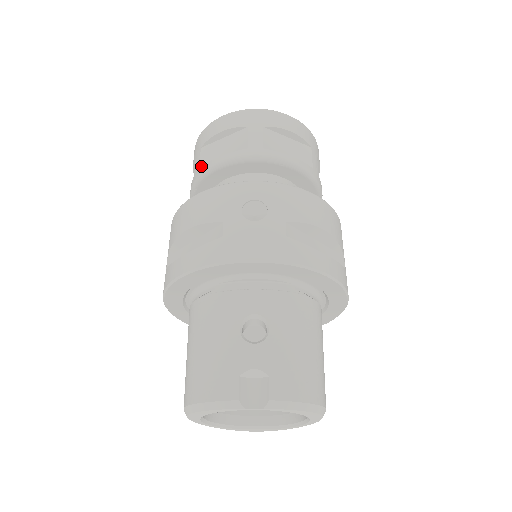
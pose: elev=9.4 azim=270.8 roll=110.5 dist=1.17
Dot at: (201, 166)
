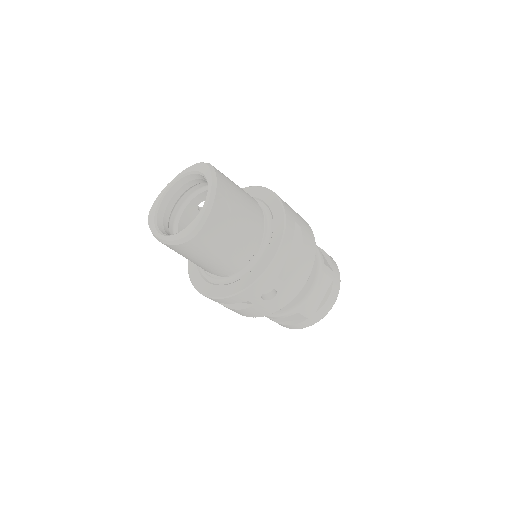
Dot at: occluded
